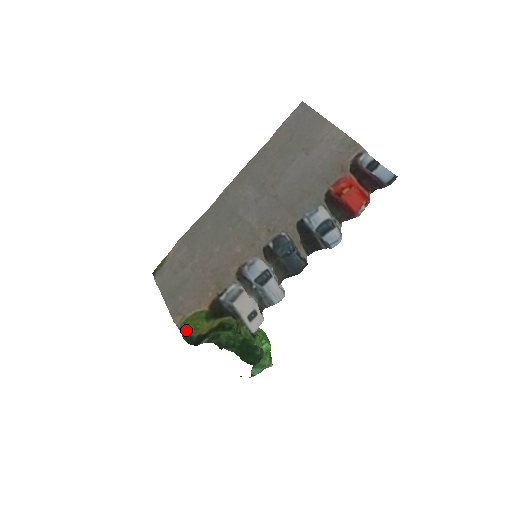
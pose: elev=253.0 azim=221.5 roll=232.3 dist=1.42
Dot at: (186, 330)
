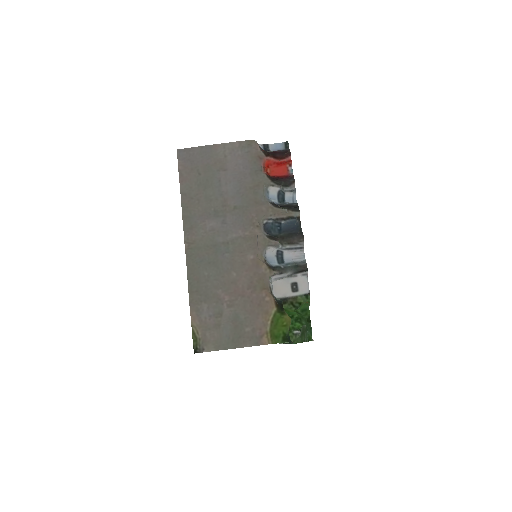
Dot at: (280, 336)
